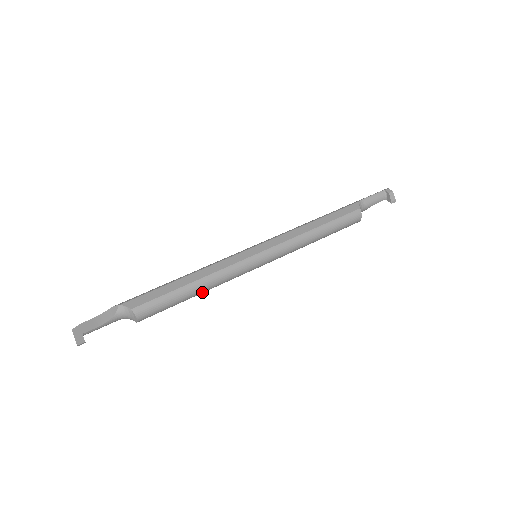
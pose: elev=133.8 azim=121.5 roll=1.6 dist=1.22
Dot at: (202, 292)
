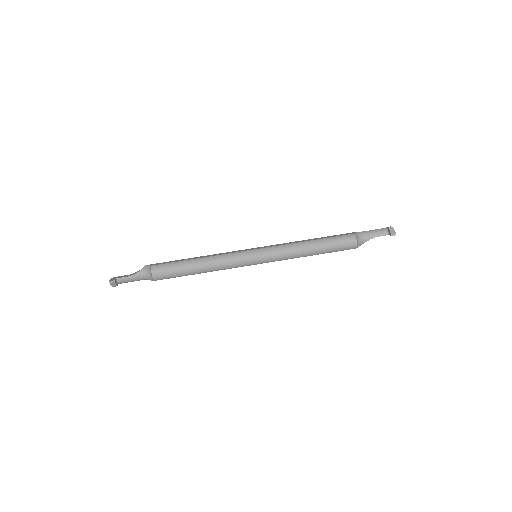
Dot at: (205, 269)
